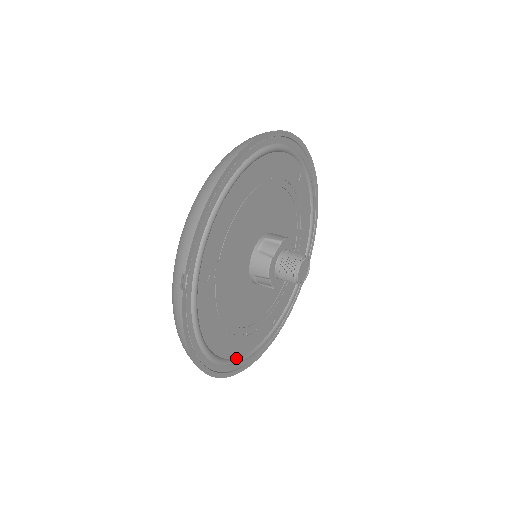
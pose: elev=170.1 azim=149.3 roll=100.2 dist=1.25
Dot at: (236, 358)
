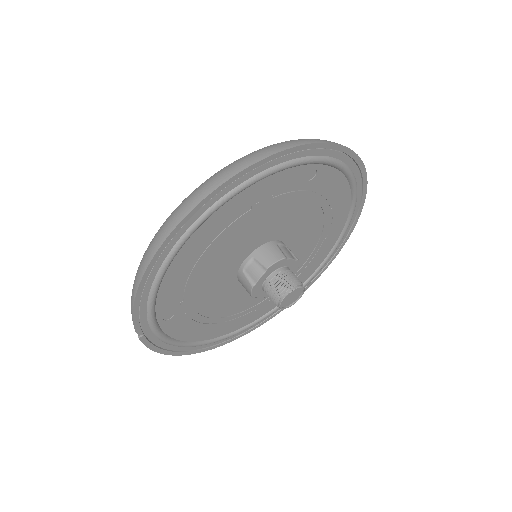
Dot at: (242, 327)
